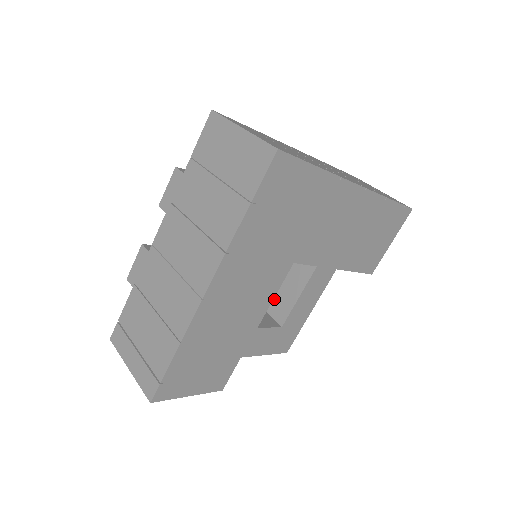
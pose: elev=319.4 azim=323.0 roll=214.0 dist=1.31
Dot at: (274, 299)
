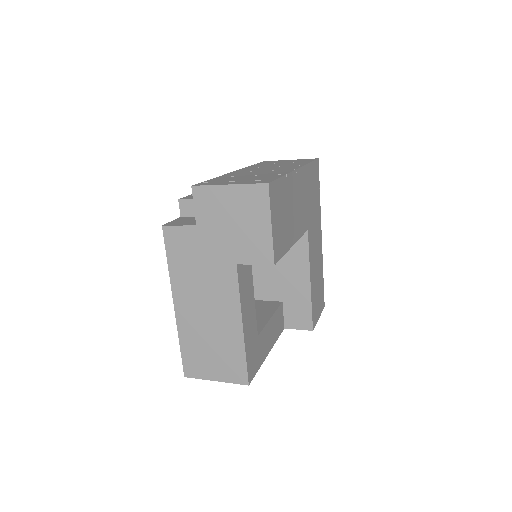
Dot at: occluded
